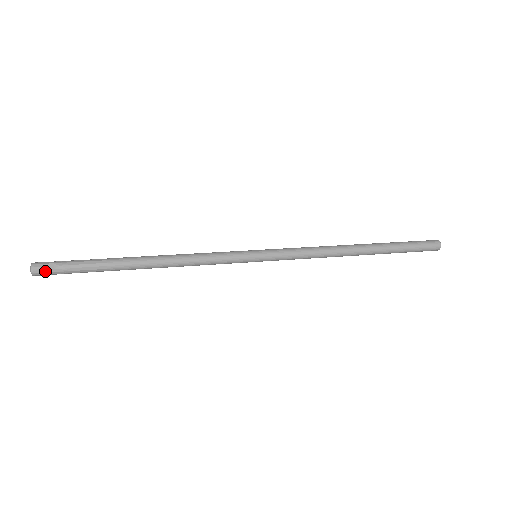
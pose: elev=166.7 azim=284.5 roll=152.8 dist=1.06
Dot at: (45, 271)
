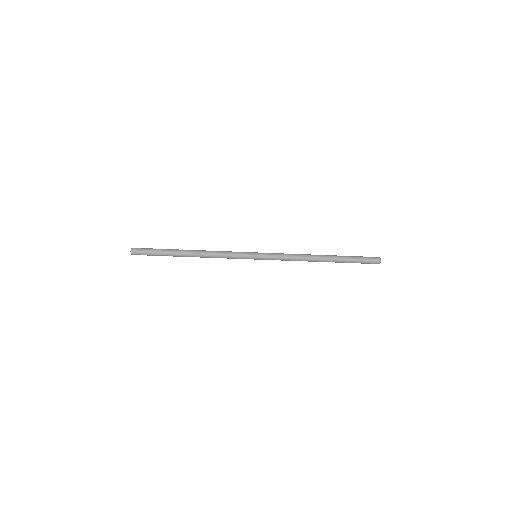
Dot at: (139, 248)
